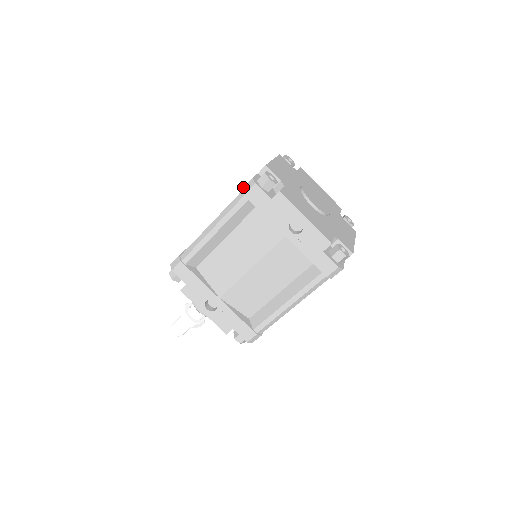
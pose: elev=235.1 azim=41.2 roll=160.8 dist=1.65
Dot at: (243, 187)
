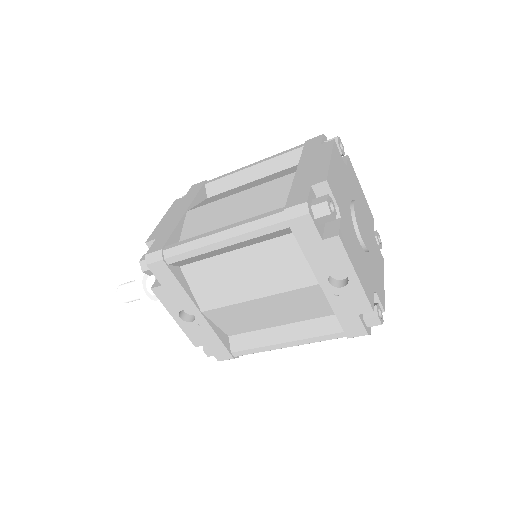
Dot at: (288, 208)
